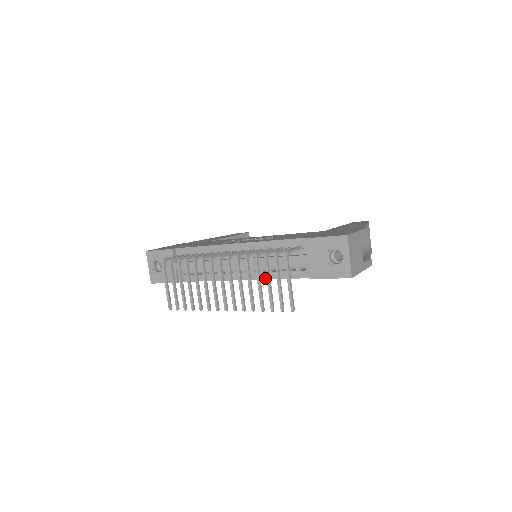
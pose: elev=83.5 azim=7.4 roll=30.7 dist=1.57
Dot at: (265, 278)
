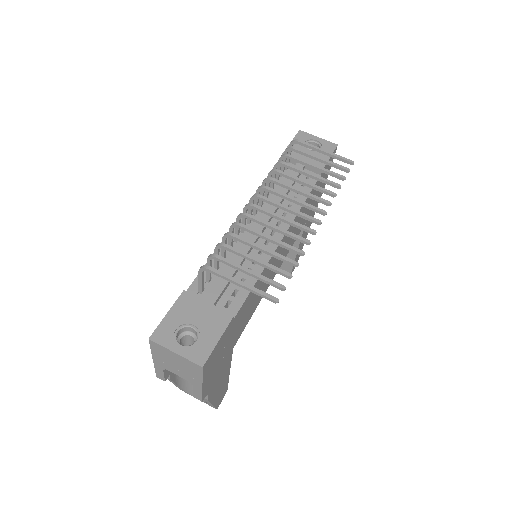
Dot at: occluded
